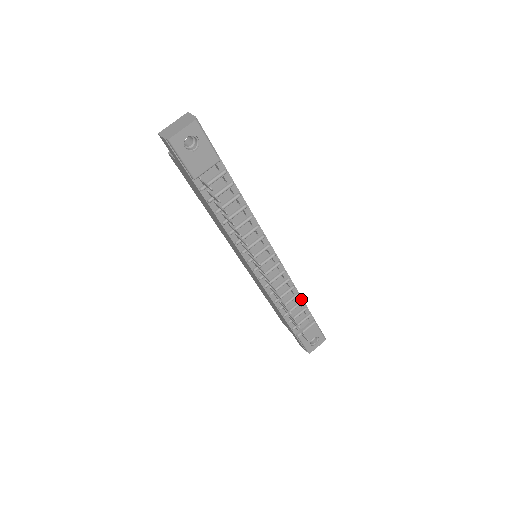
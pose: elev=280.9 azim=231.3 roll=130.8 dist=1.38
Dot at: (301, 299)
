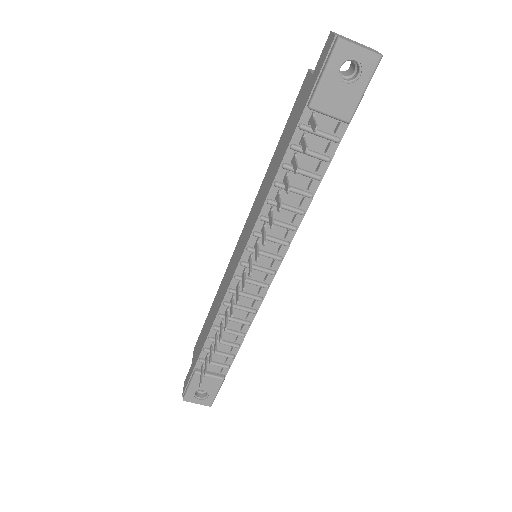
Dot at: (240, 343)
